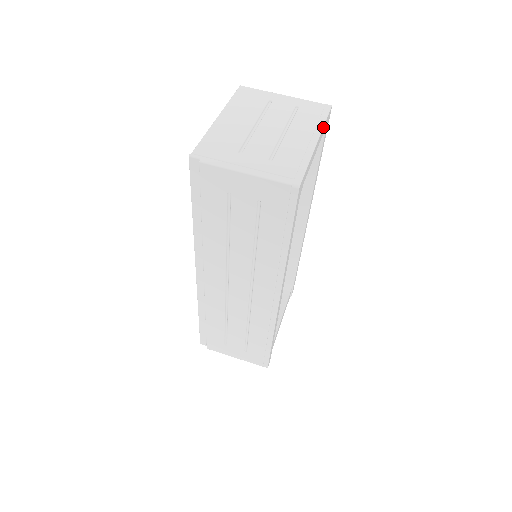
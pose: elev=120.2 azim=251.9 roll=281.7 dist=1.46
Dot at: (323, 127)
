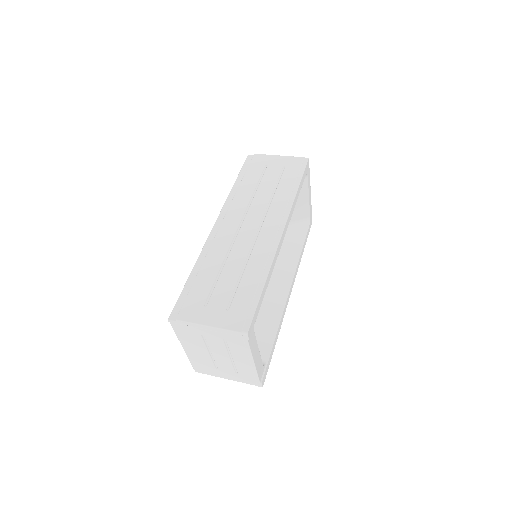
Dot at: occluded
